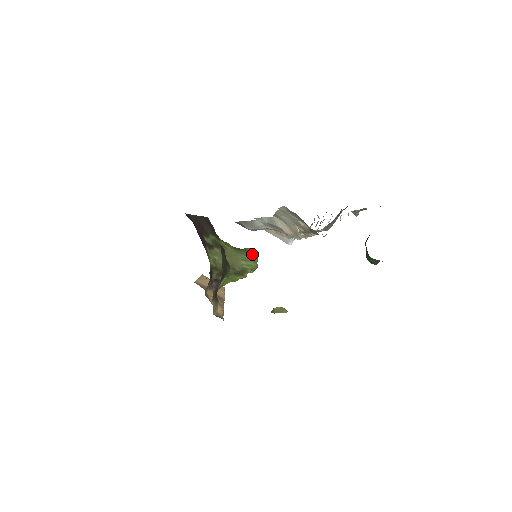
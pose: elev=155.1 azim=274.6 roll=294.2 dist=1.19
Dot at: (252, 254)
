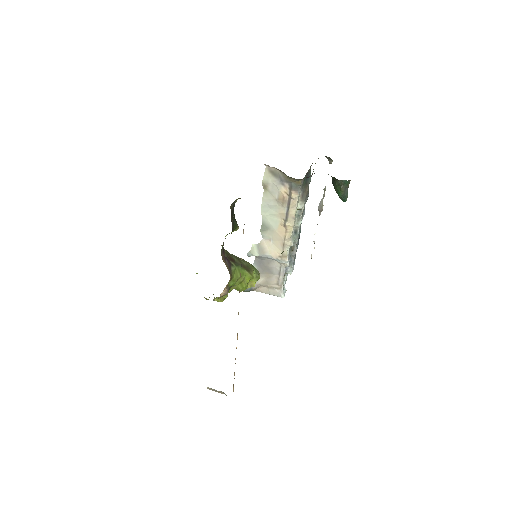
Dot at: occluded
